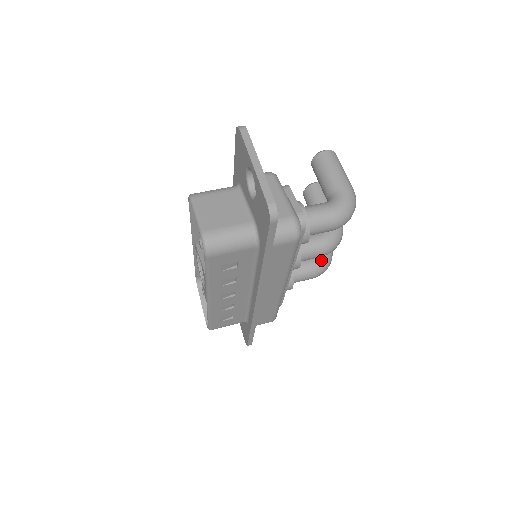
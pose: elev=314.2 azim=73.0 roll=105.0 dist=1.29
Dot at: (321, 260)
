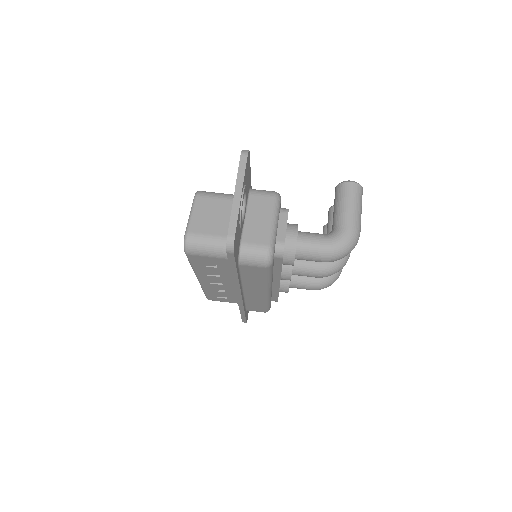
Dot at: (324, 277)
